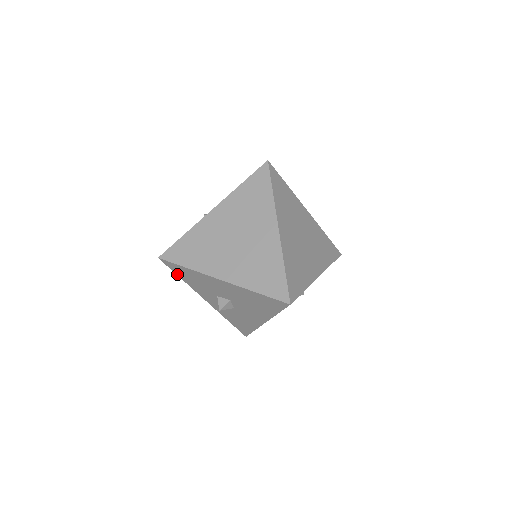
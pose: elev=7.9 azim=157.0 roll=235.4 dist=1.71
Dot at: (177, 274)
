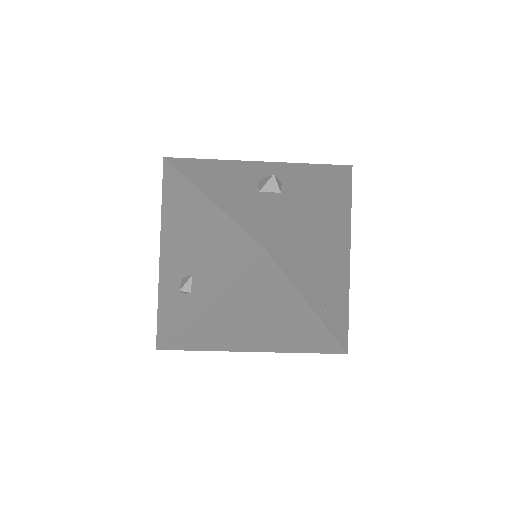
Dot at: occluded
